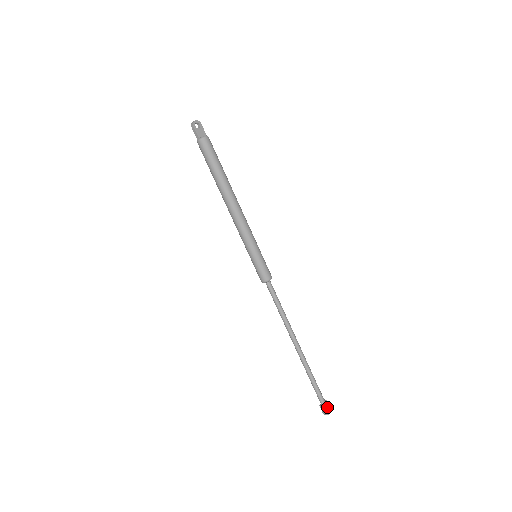
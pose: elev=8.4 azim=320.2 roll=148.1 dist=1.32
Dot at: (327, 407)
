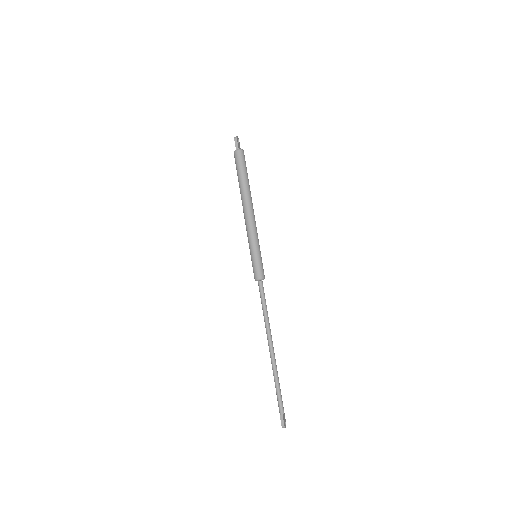
Dot at: (285, 420)
